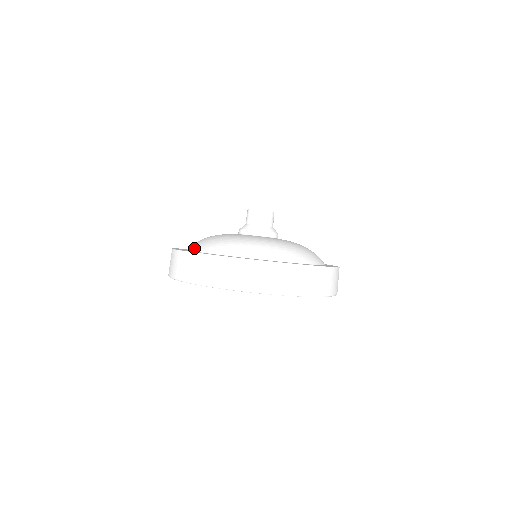
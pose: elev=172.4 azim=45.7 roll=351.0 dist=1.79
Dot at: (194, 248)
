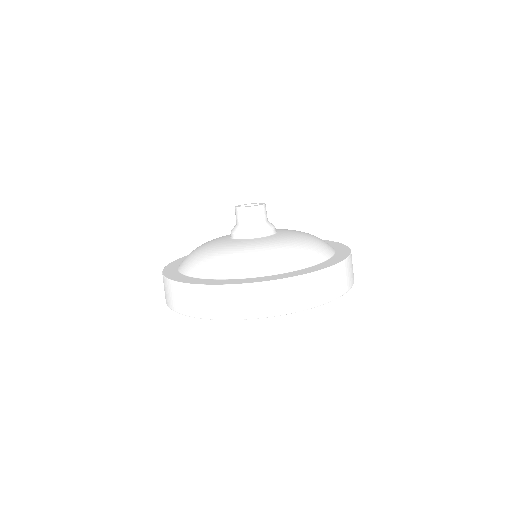
Dot at: (181, 268)
